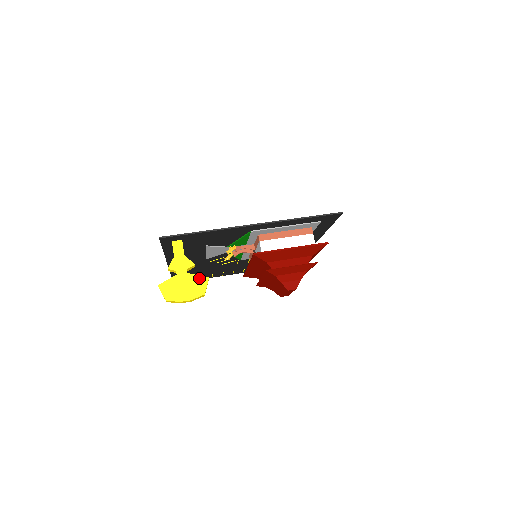
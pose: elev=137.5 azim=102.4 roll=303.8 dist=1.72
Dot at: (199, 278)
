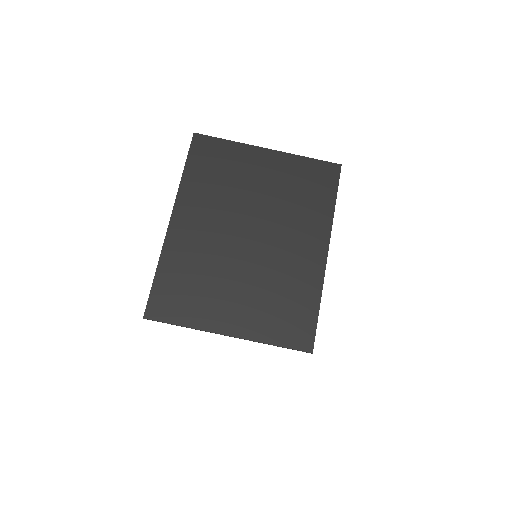
Dot at: occluded
